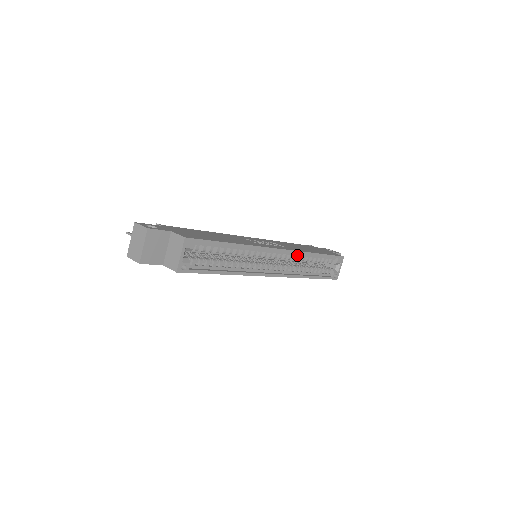
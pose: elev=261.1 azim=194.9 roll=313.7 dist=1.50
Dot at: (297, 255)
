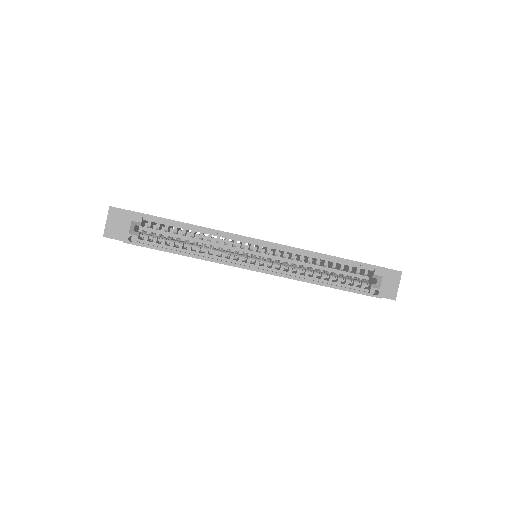
Dot at: (296, 253)
